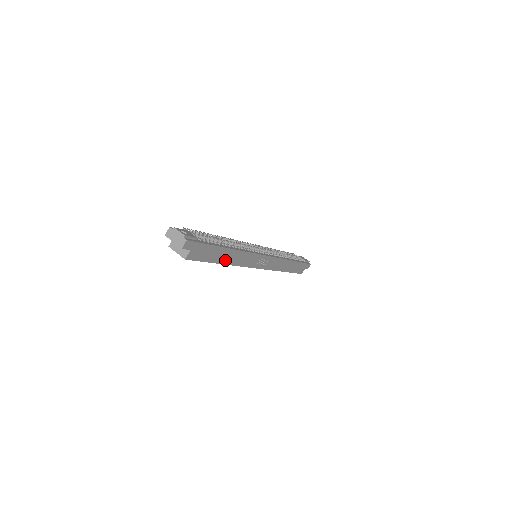
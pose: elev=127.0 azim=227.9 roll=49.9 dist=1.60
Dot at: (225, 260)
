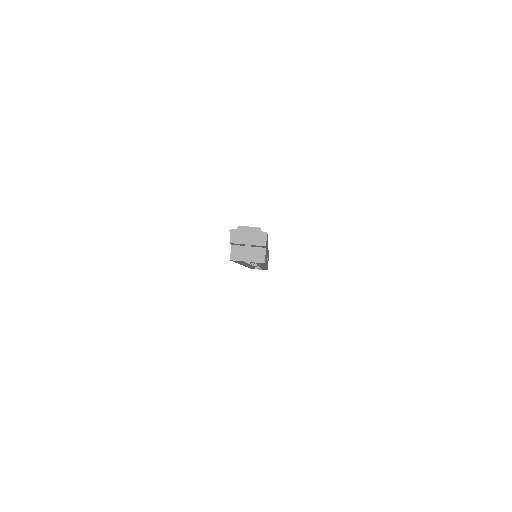
Dot at: occluded
